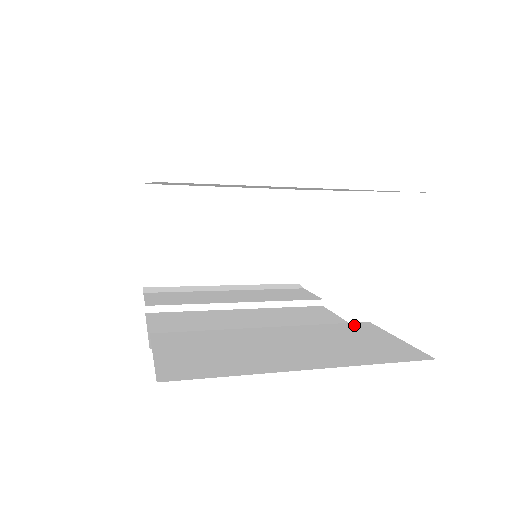
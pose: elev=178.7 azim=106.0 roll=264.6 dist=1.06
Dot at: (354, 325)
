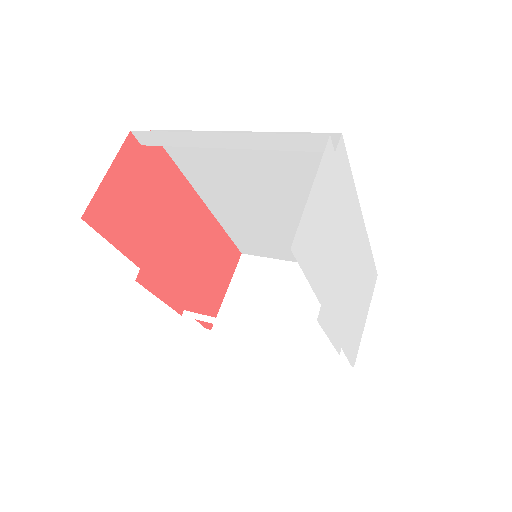
Dot at: occluded
